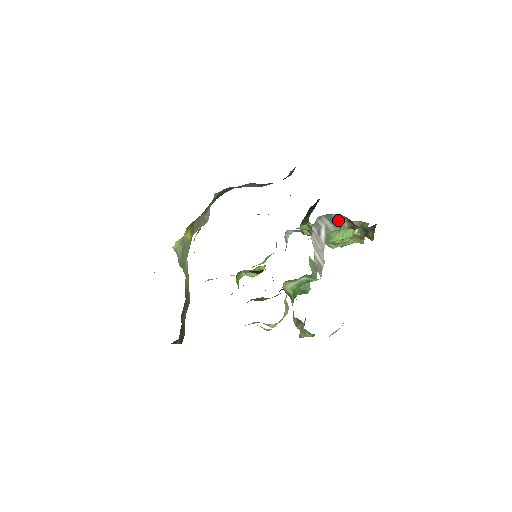
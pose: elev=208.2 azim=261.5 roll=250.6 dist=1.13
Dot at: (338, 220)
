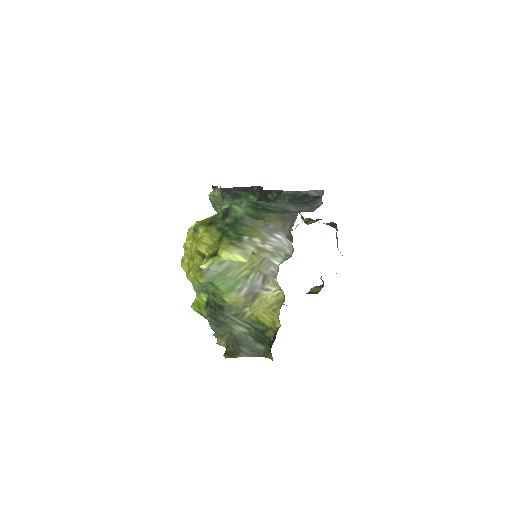
Dot at: occluded
